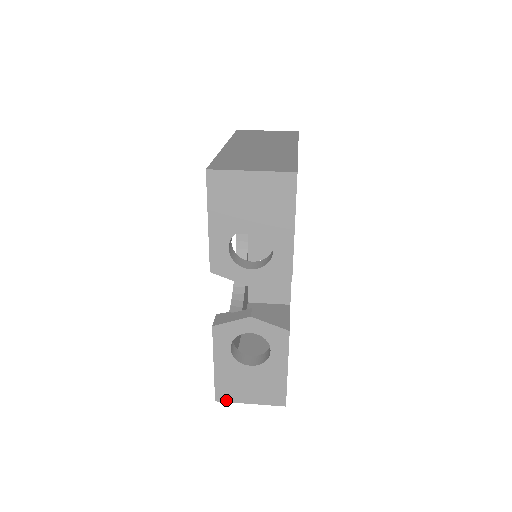
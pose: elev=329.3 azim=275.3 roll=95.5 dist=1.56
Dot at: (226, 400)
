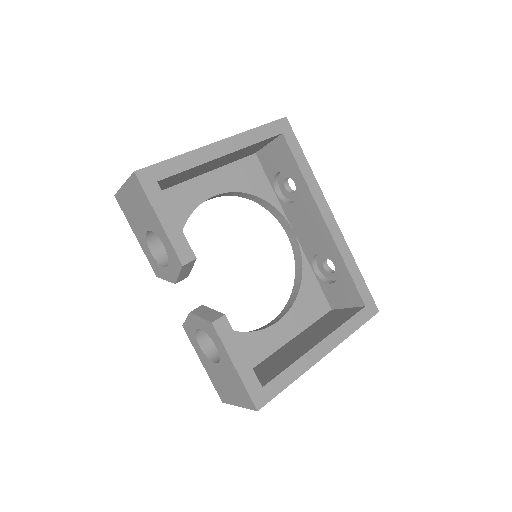
Dot at: (226, 402)
